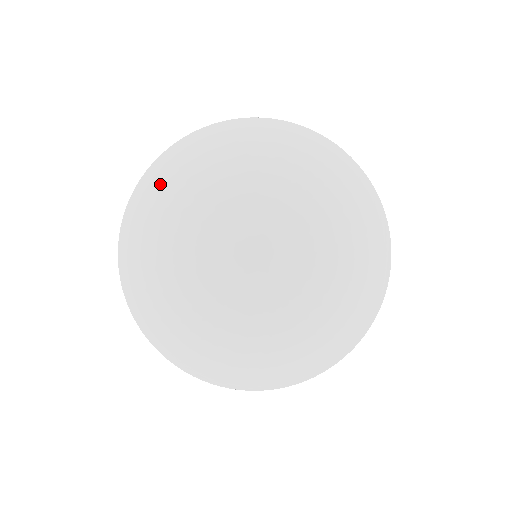
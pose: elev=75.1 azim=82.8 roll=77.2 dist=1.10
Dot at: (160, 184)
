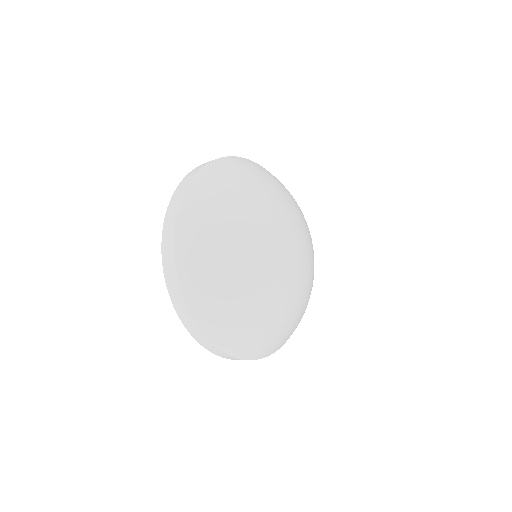
Dot at: (255, 170)
